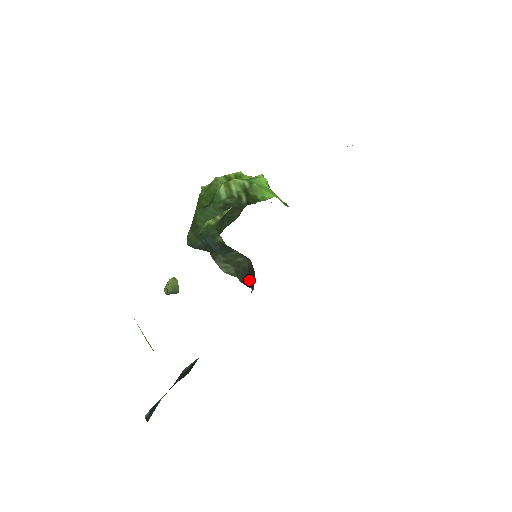
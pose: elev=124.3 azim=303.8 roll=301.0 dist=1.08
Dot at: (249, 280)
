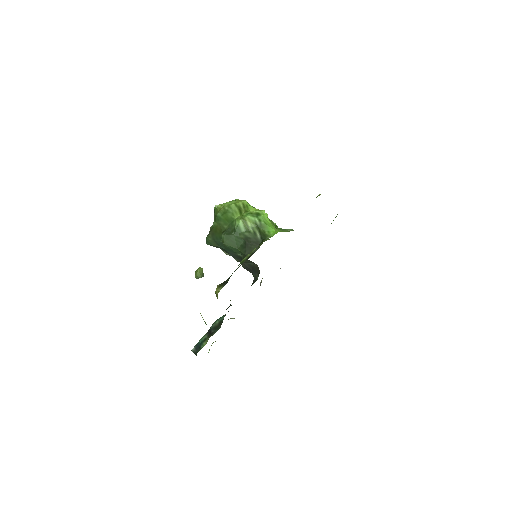
Dot at: (252, 271)
